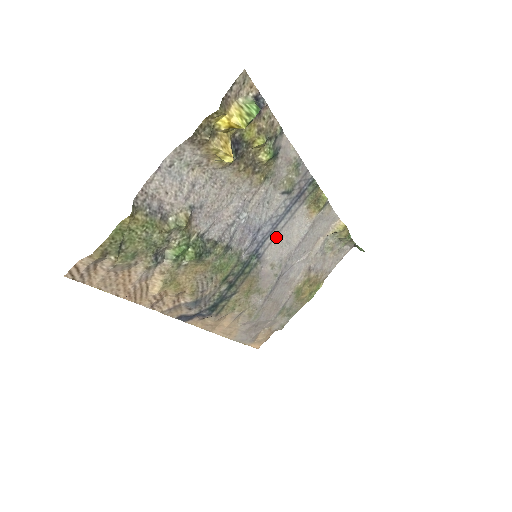
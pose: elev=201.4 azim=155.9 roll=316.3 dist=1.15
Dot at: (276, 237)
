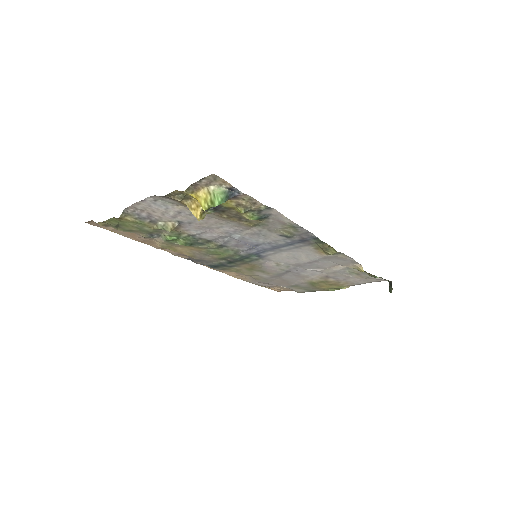
Dot at: (280, 252)
